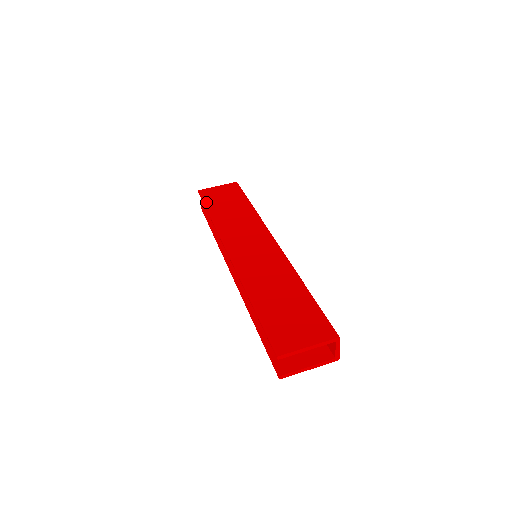
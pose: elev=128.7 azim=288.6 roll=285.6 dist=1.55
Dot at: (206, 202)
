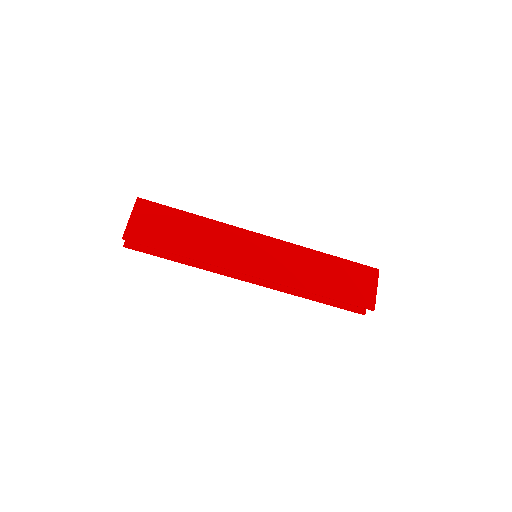
Dot at: (155, 245)
